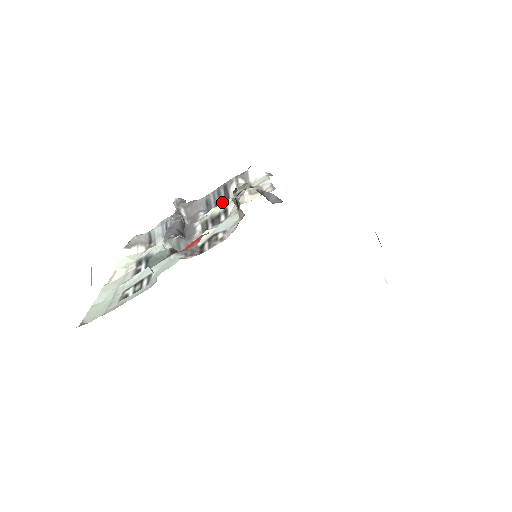
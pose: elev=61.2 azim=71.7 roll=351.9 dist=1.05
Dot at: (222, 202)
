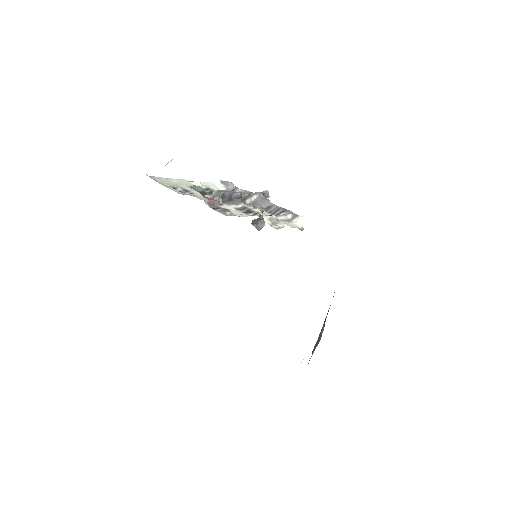
Dot at: (273, 214)
